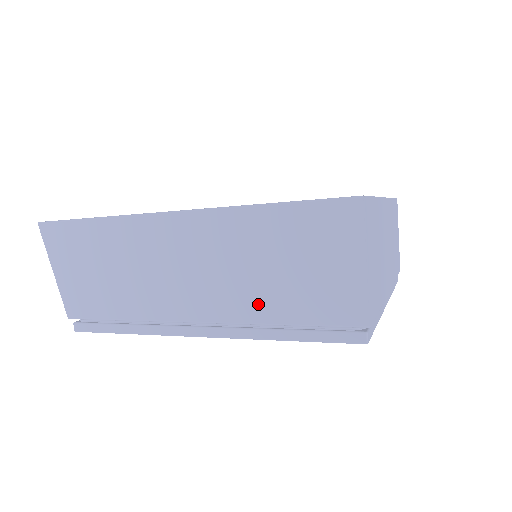
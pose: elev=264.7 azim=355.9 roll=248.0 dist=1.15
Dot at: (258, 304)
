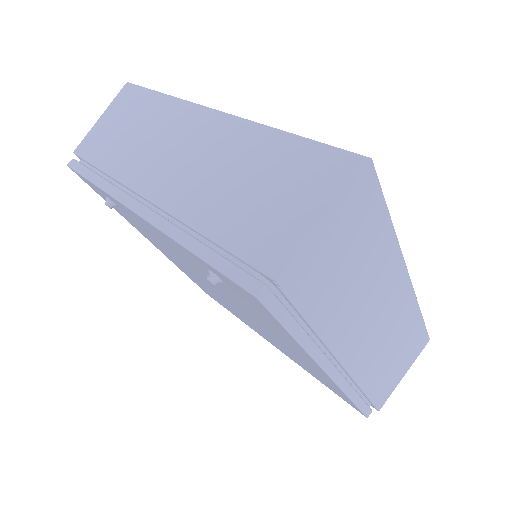
Dot at: (203, 206)
